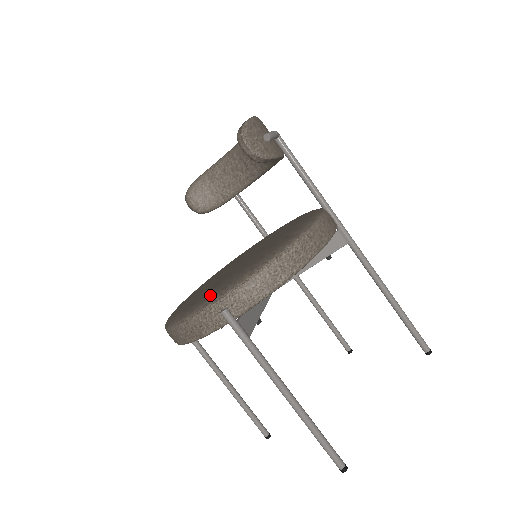
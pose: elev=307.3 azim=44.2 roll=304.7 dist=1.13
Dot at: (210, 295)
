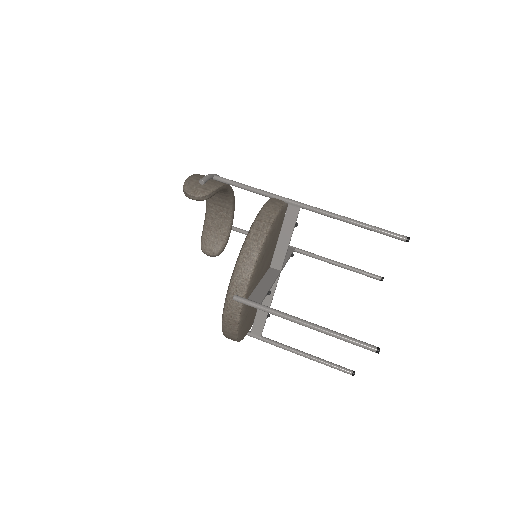
Dot at: occluded
